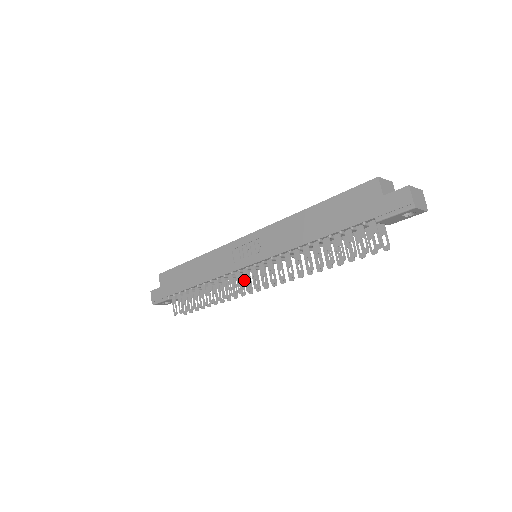
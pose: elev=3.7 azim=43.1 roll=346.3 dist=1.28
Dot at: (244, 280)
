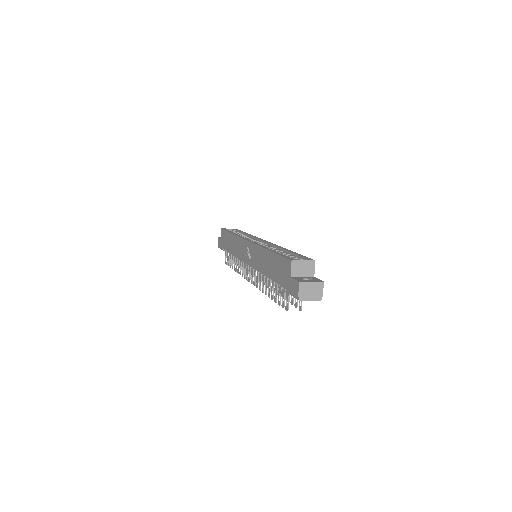
Dot at: (246, 270)
